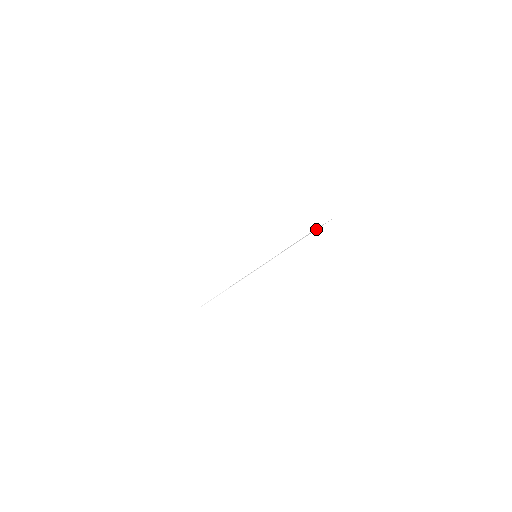
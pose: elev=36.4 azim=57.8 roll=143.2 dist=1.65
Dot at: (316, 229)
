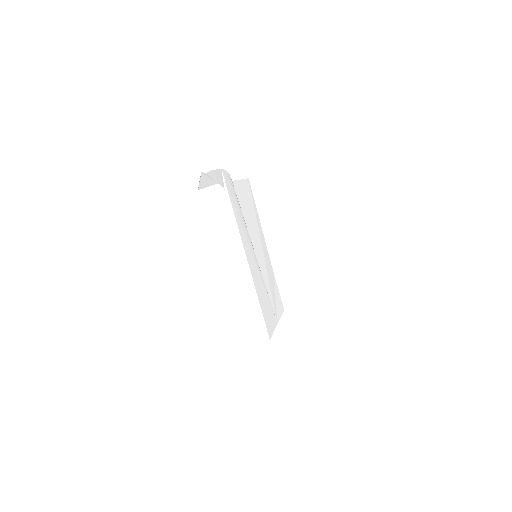
Dot at: (227, 189)
